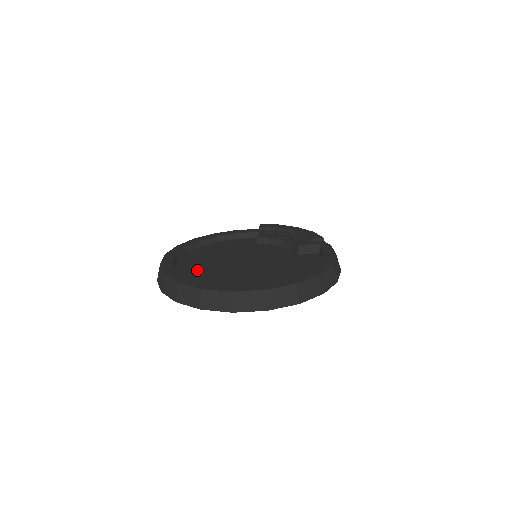
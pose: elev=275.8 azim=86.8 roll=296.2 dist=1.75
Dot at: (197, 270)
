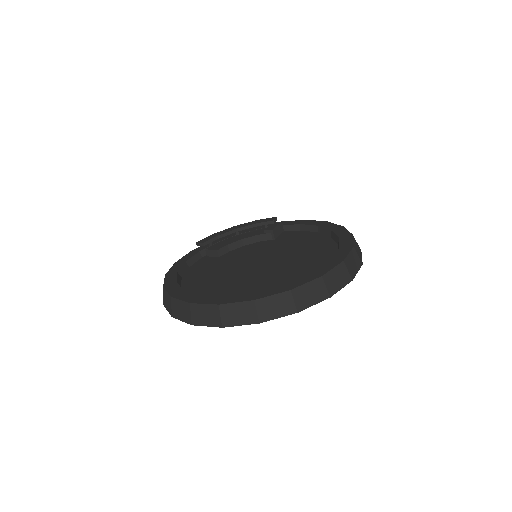
Dot at: (251, 288)
